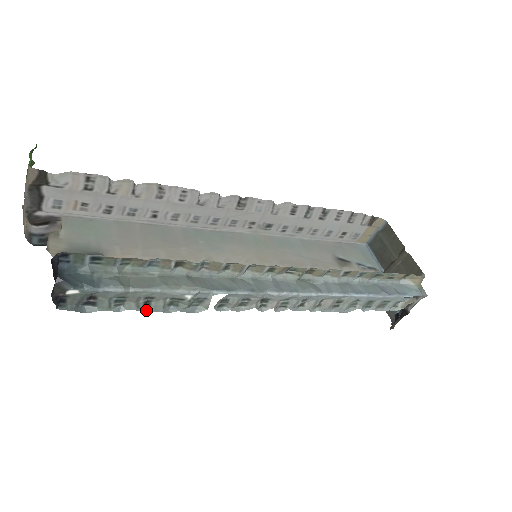
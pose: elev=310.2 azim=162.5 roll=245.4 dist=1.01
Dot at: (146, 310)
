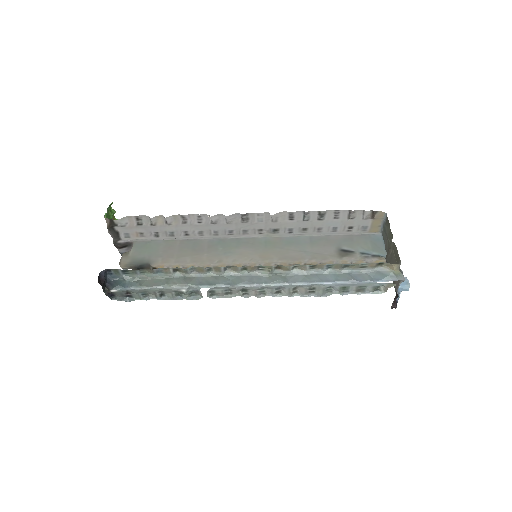
Dot at: (163, 299)
